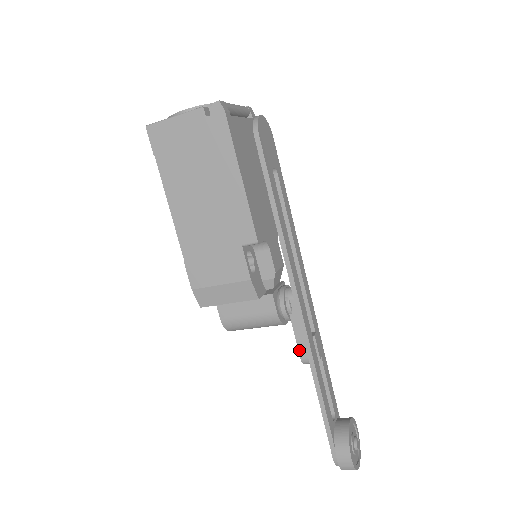
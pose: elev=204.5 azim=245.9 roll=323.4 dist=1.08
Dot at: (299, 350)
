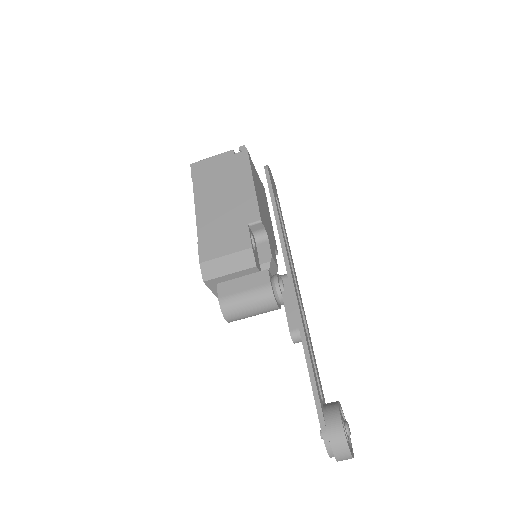
Dot at: (289, 323)
